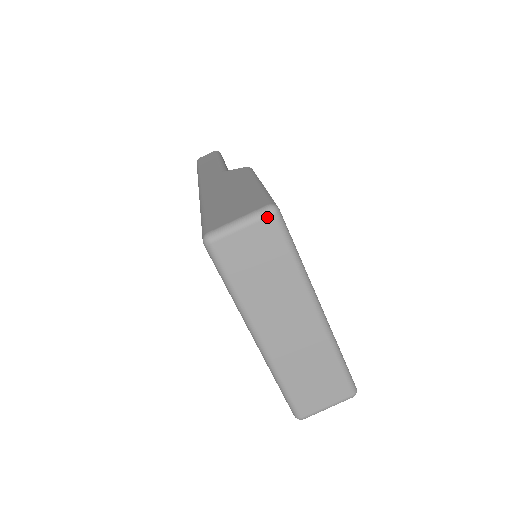
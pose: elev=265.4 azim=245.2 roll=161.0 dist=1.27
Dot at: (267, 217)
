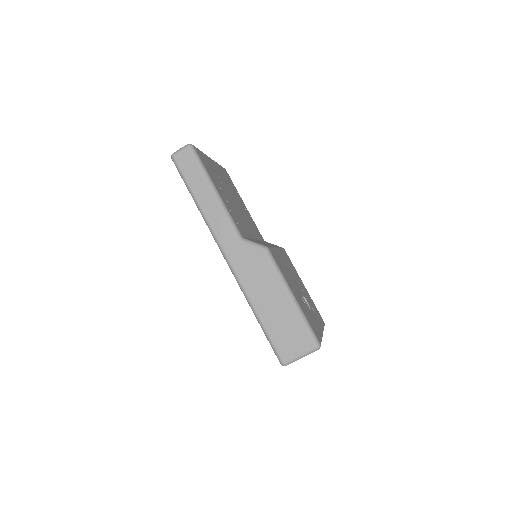
Dot at: occluded
